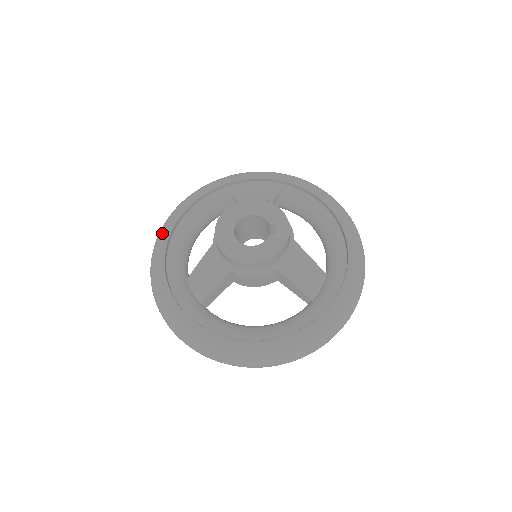
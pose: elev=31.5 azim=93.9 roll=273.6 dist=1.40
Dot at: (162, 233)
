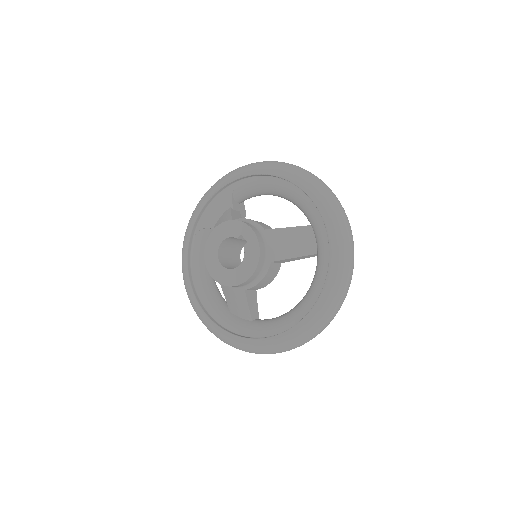
Dot at: (189, 296)
